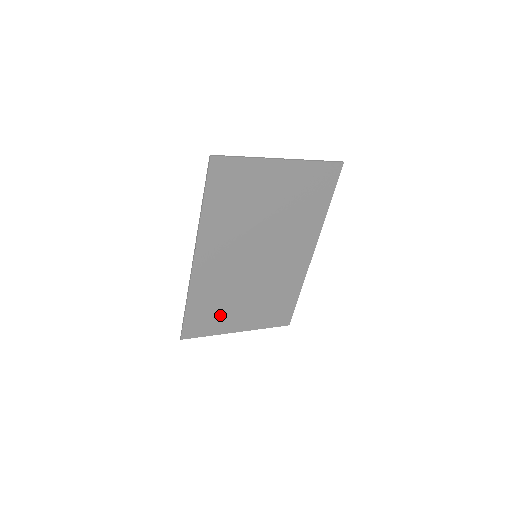
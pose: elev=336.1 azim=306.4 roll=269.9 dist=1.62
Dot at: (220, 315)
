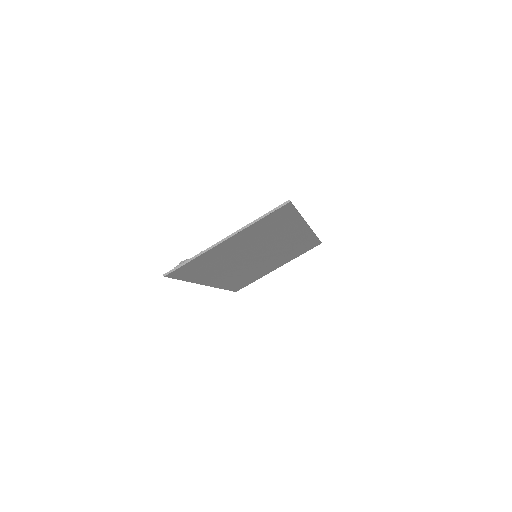
Dot at: (255, 275)
